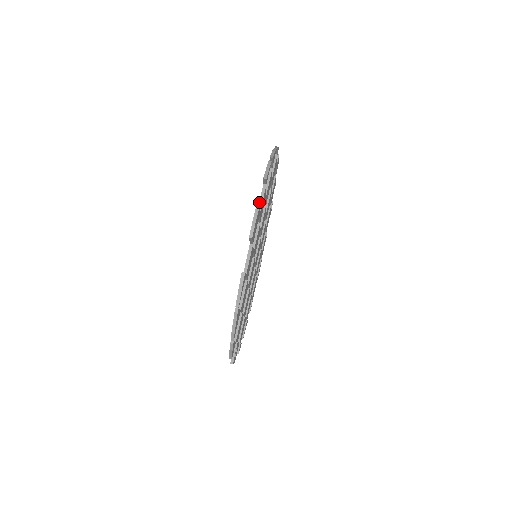
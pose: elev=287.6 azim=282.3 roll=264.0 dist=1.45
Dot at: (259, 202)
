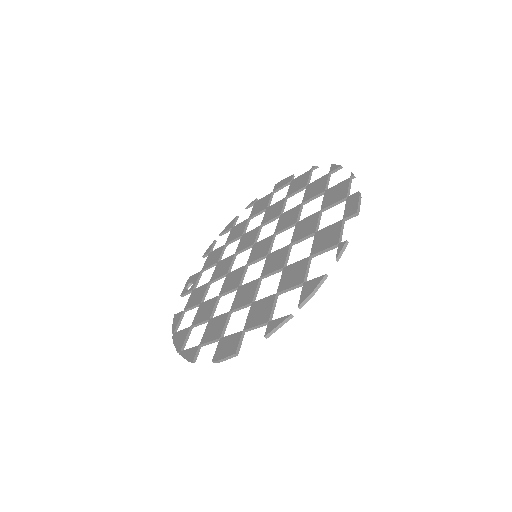
Dot at: (252, 327)
